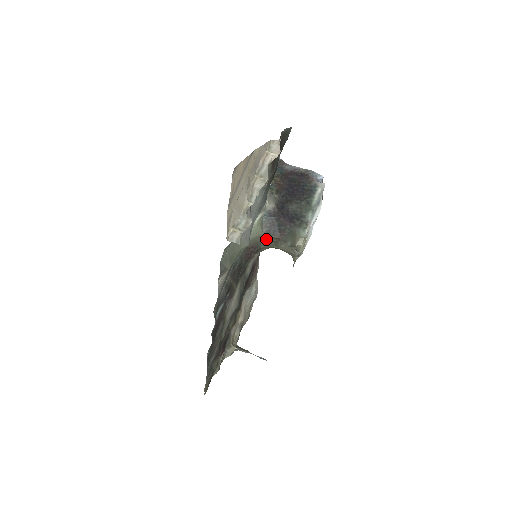
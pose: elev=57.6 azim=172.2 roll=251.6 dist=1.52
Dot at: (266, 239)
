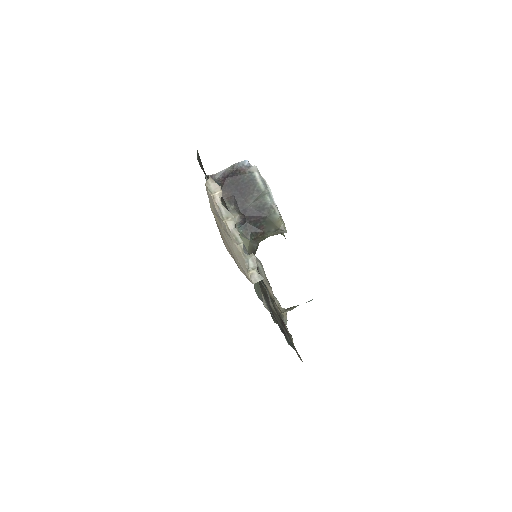
Dot at: (254, 241)
